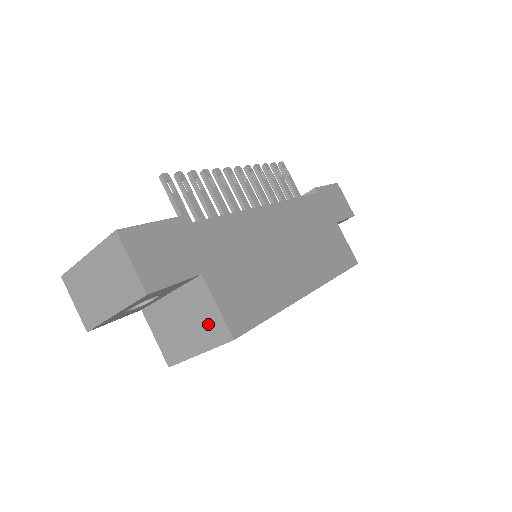
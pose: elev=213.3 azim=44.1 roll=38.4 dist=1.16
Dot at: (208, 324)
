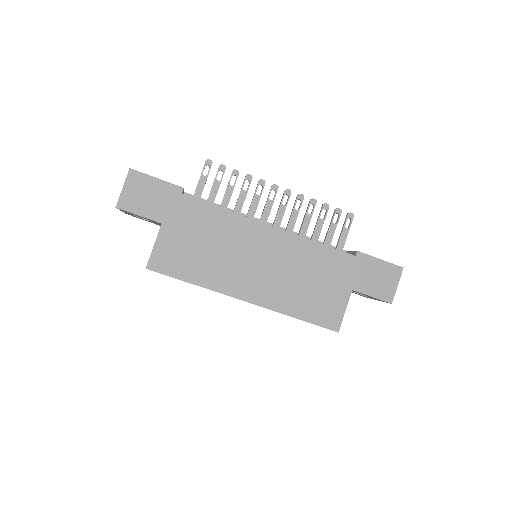
Dot at: occluded
